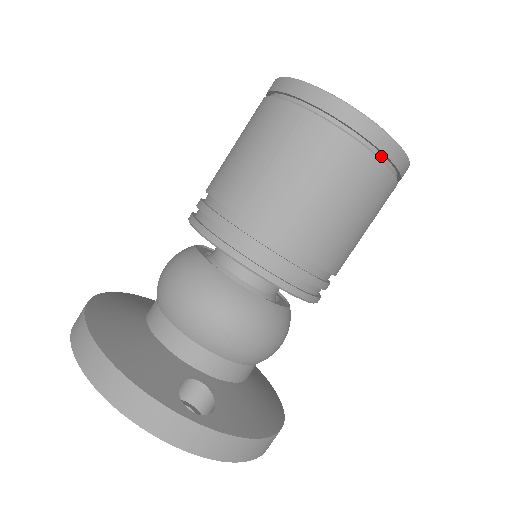
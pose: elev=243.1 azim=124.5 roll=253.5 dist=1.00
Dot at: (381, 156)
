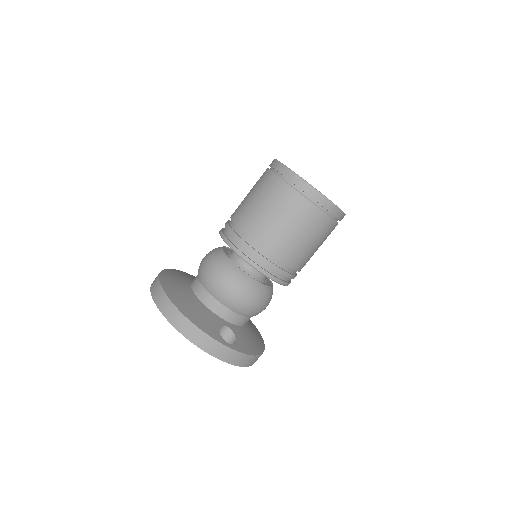
Dot at: (332, 215)
